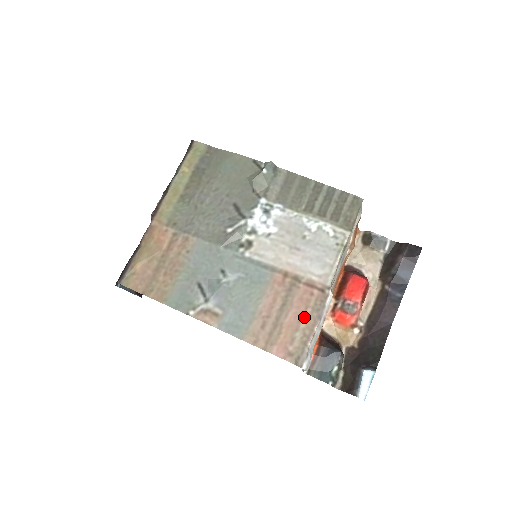
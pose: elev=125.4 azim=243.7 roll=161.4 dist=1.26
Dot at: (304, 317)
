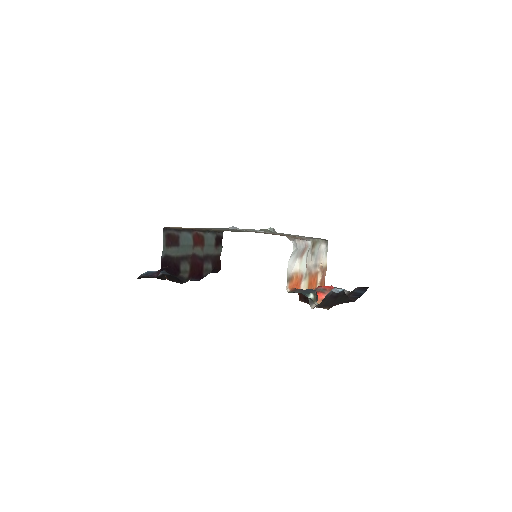
Dot at: occluded
